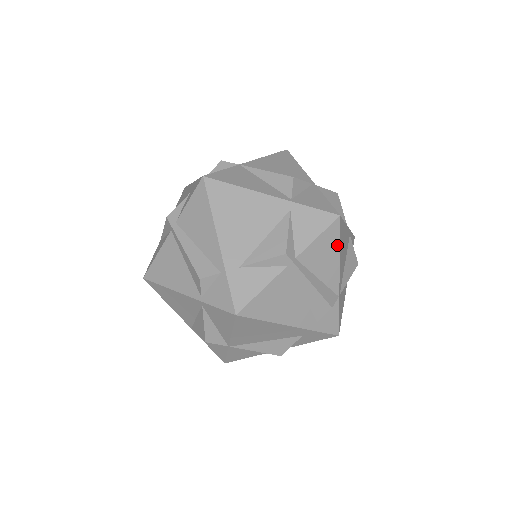
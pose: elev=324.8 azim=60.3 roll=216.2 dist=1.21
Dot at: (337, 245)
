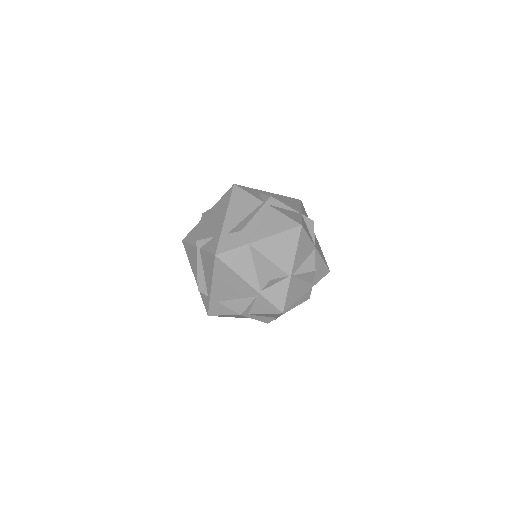
Dot at: occluded
